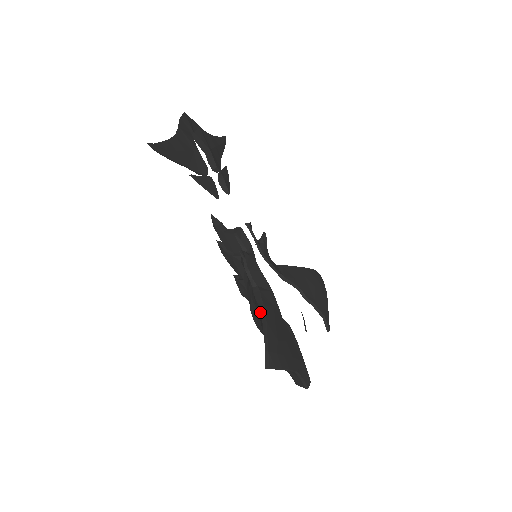
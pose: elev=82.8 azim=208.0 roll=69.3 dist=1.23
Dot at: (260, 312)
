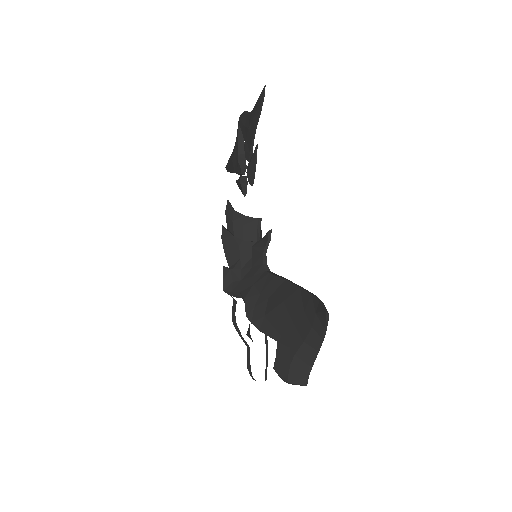
Dot at: (291, 282)
